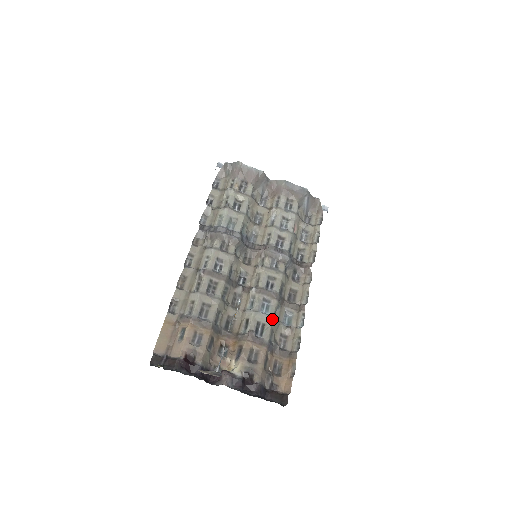
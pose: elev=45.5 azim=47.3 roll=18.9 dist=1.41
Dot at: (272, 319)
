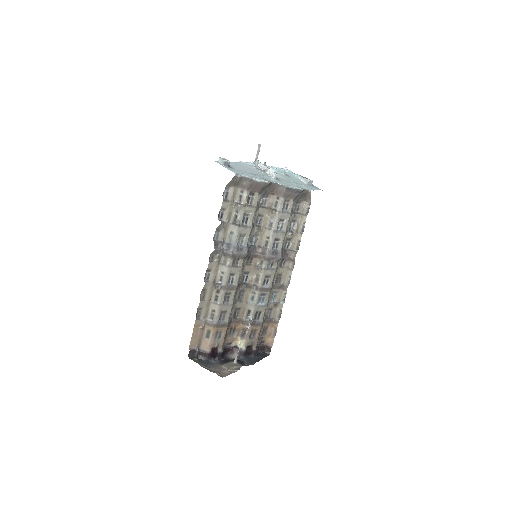
Dot at: (266, 307)
